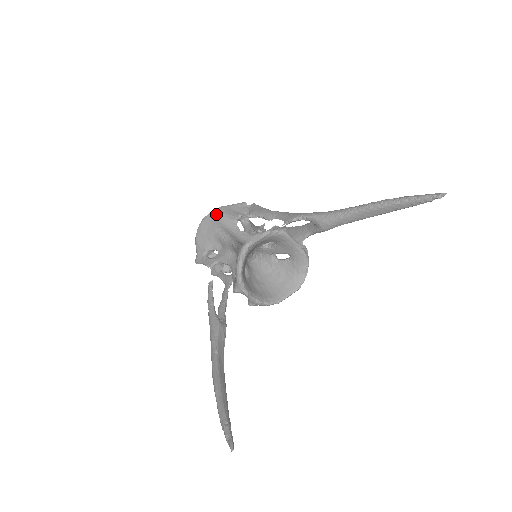
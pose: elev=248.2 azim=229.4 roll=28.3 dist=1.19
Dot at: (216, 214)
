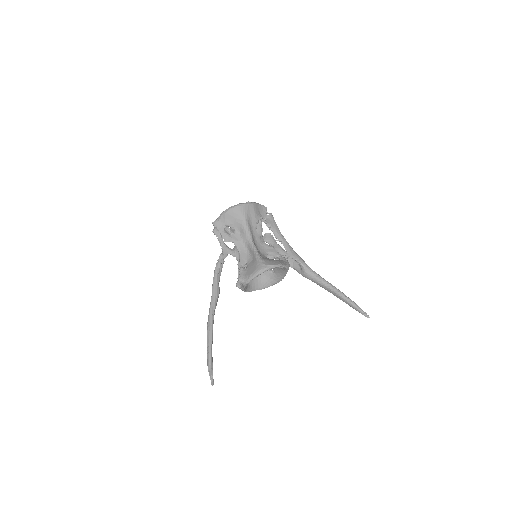
Dot at: (250, 208)
